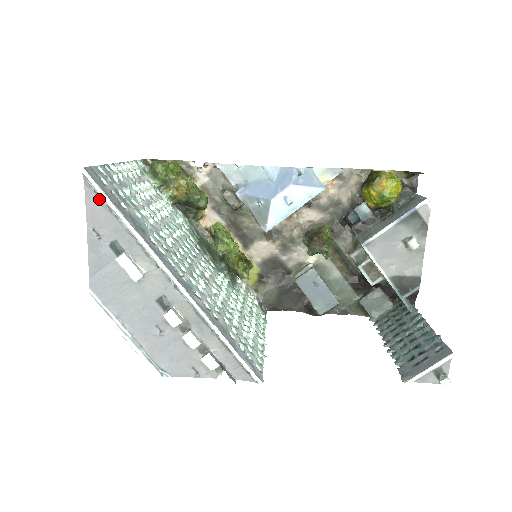
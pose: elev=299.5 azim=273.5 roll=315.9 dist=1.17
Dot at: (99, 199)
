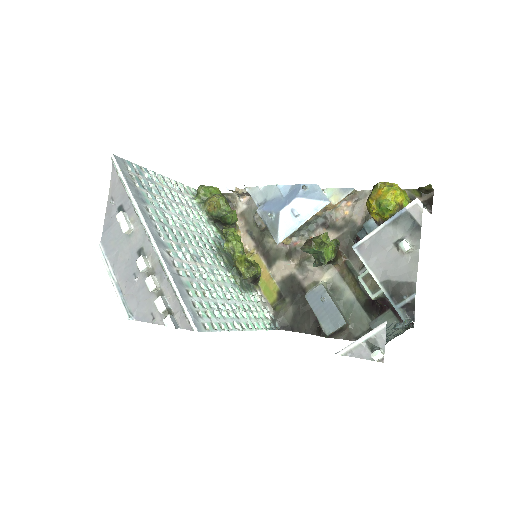
Dot at: (118, 175)
